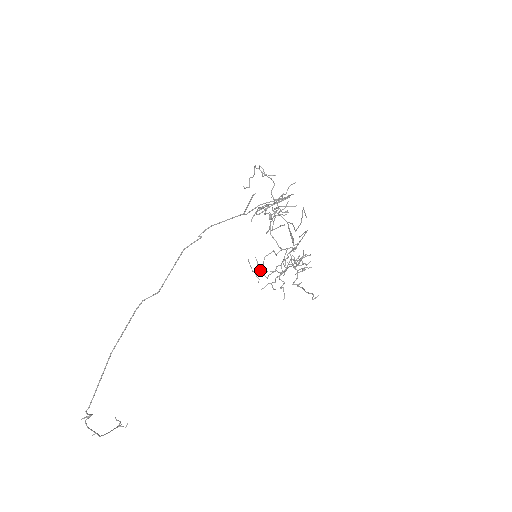
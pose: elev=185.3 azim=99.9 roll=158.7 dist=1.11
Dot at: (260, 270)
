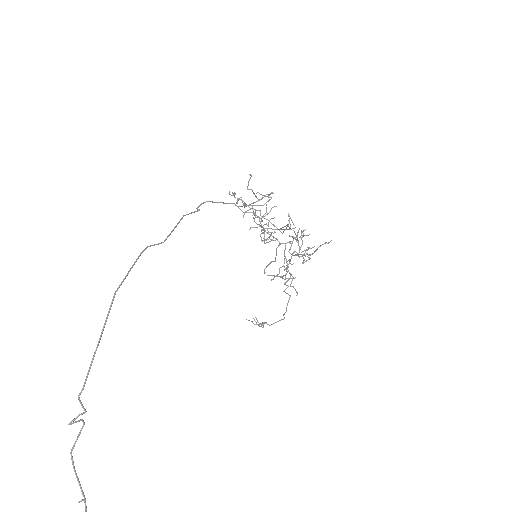
Dot at: occluded
